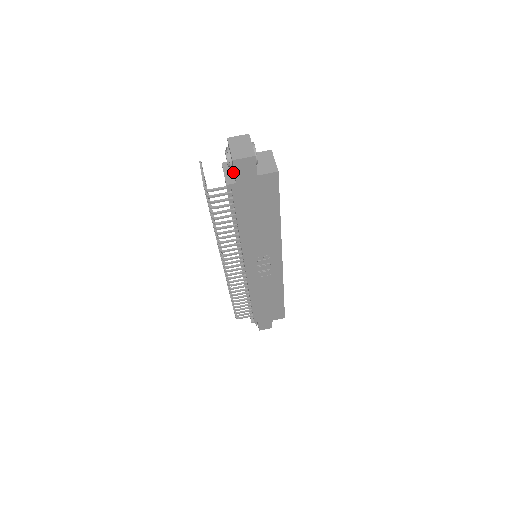
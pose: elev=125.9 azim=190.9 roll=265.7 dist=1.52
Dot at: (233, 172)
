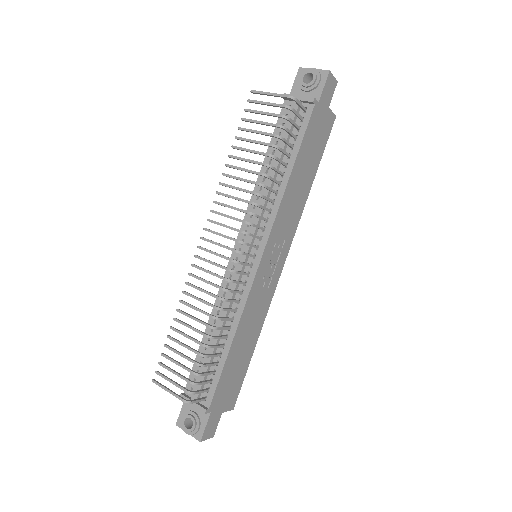
Dot at: occluded
